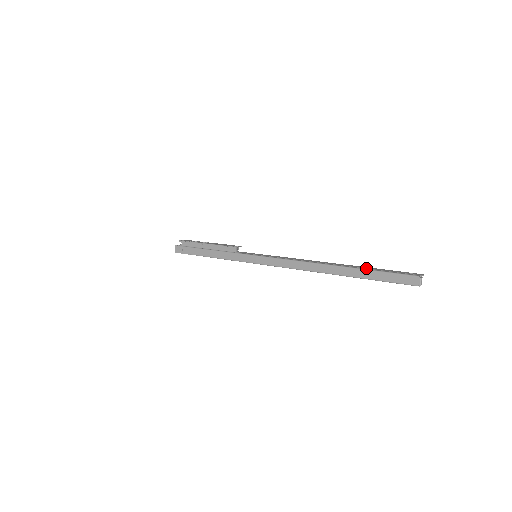
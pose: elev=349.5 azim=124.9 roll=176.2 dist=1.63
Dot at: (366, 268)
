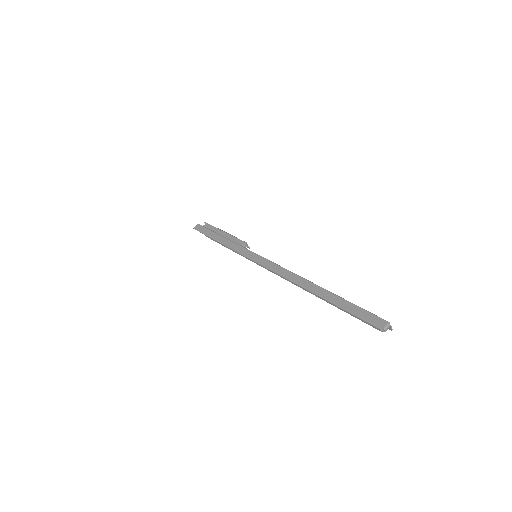
Dot at: occluded
